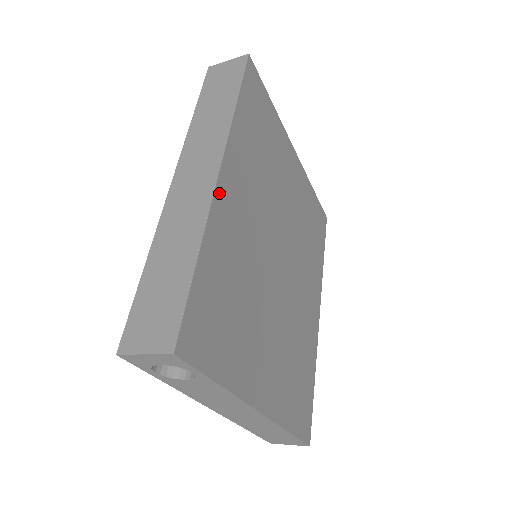
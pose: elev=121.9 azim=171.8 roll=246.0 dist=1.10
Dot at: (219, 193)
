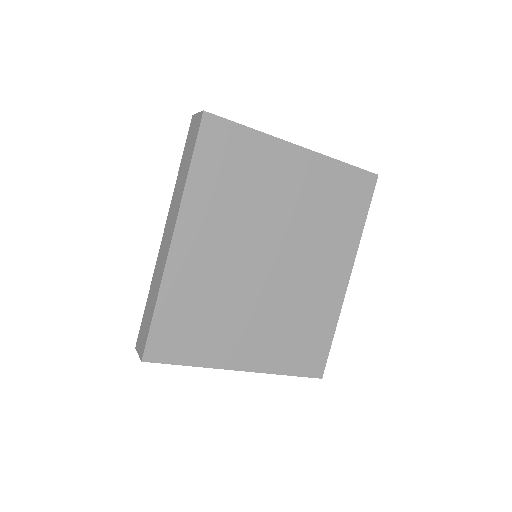
Dot at: (173, 255)
